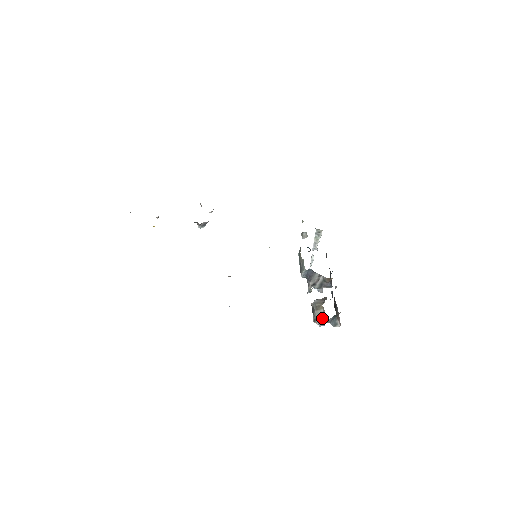
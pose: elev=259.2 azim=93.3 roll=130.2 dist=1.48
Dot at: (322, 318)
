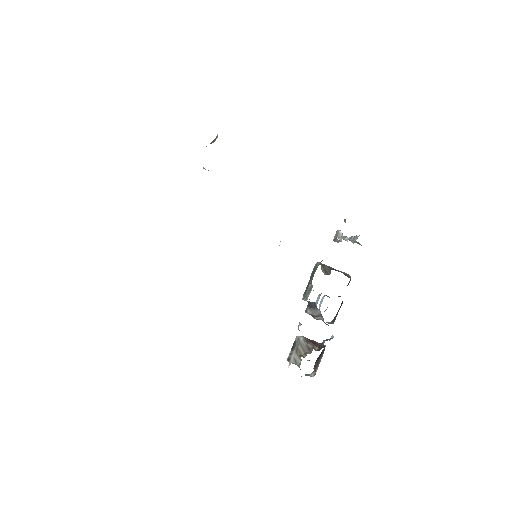
Dot at: occluded
